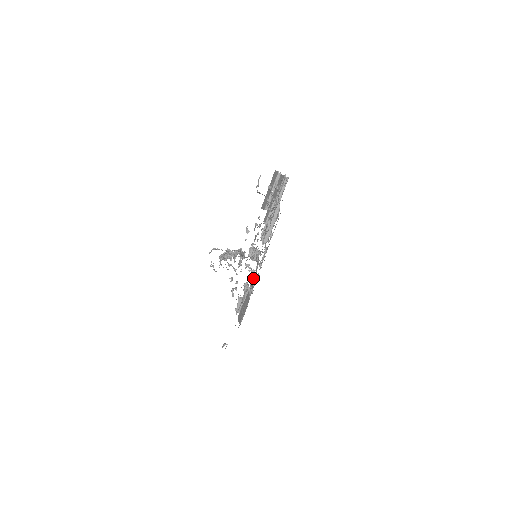
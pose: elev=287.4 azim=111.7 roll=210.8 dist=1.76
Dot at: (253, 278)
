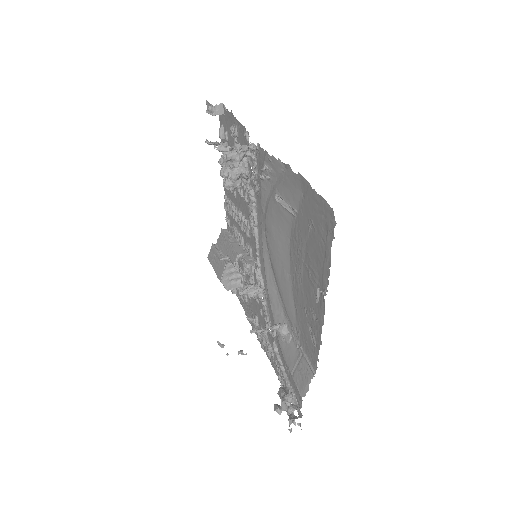
Dot at: (274, 312)
